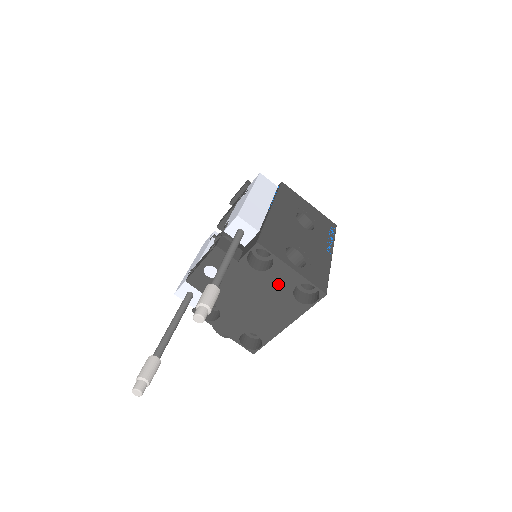
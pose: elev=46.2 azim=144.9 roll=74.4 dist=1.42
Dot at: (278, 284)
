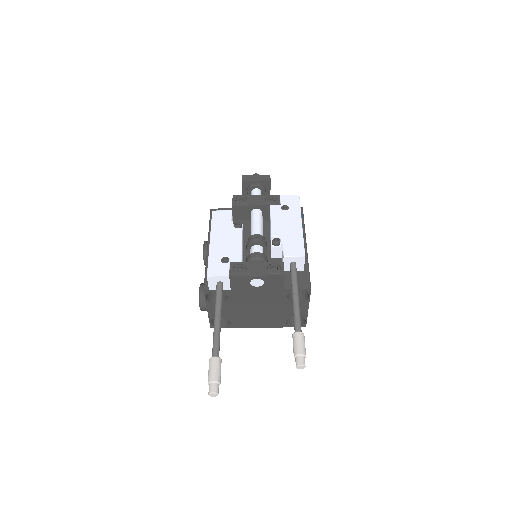
Dot at: (288, 310)
